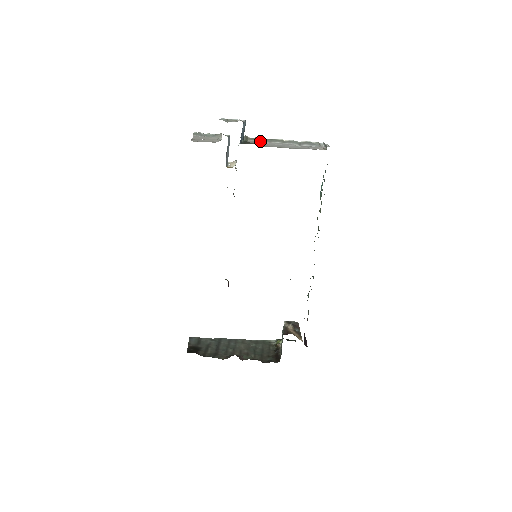
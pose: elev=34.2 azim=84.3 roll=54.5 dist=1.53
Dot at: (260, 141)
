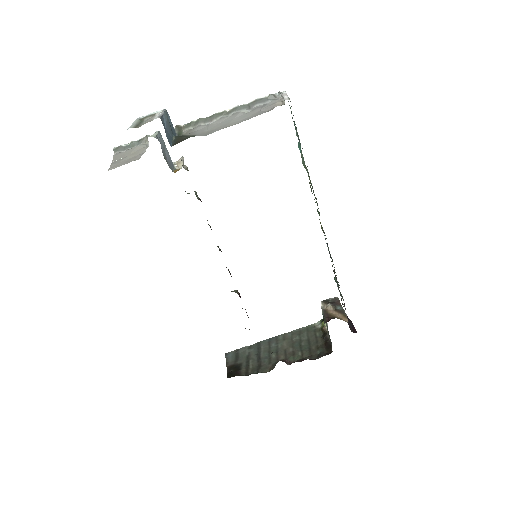
Dot at: (197, 126)
